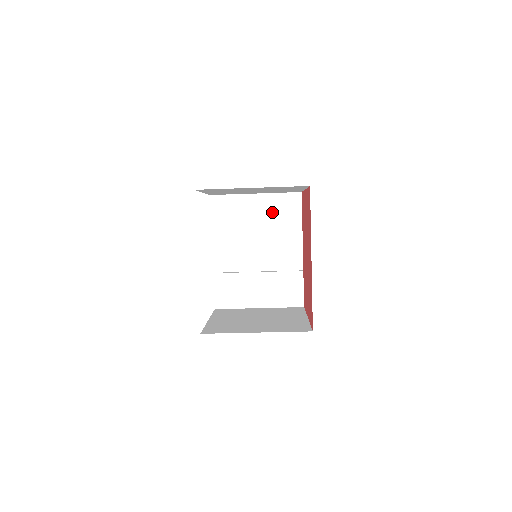
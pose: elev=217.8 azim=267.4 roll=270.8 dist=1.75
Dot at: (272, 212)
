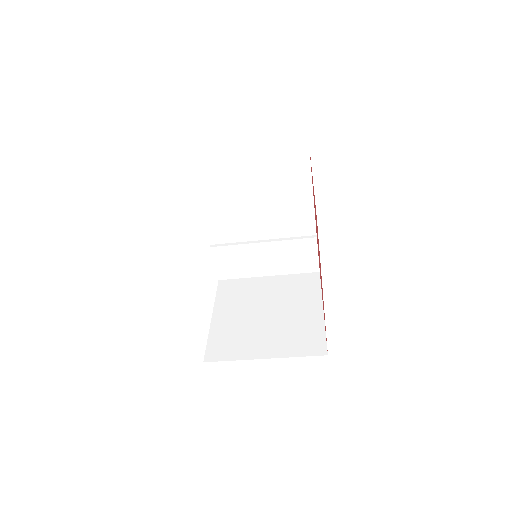
Dot at: (272, 176)
